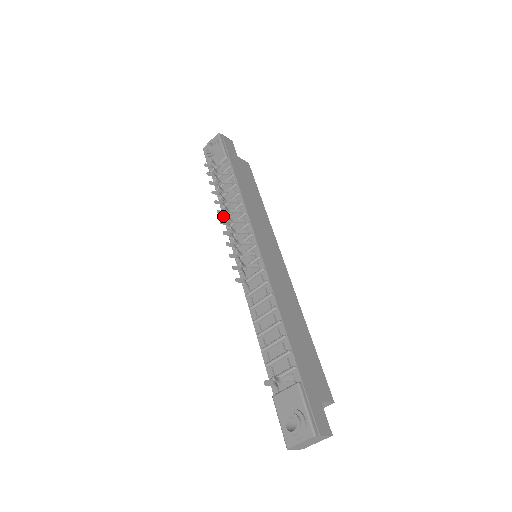
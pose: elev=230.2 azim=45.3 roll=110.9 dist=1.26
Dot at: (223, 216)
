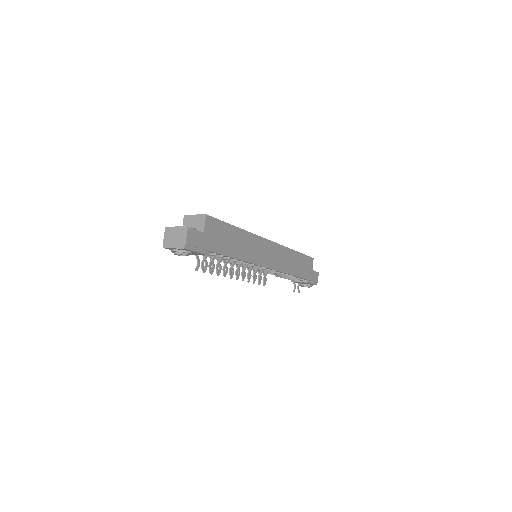
Dot at: occluded
